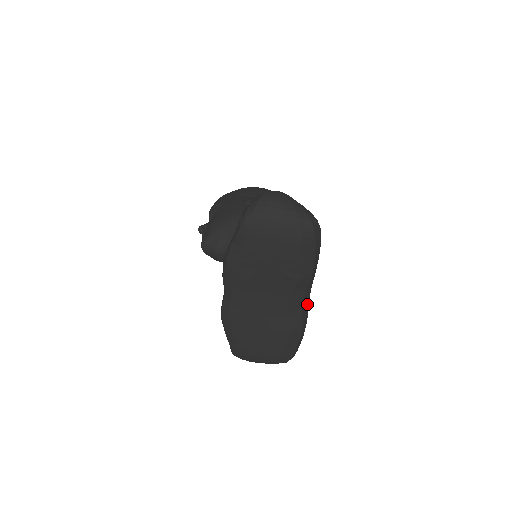
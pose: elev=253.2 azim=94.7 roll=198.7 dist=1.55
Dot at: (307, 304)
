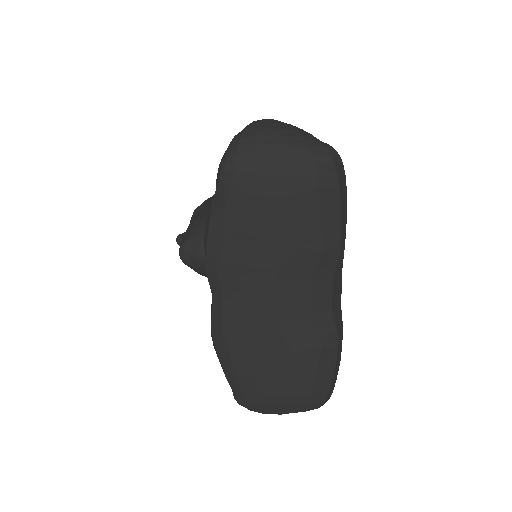
Dot at: (339, 302)
